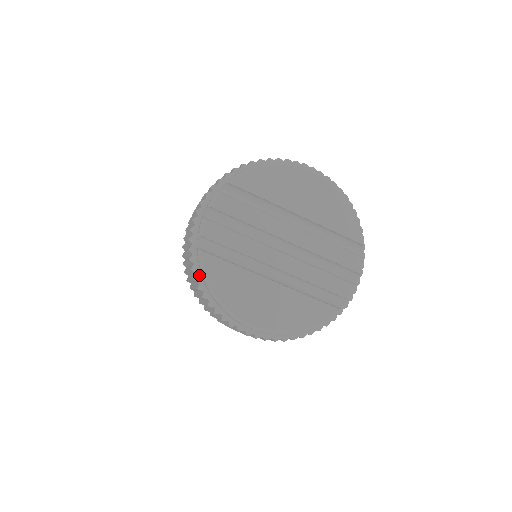
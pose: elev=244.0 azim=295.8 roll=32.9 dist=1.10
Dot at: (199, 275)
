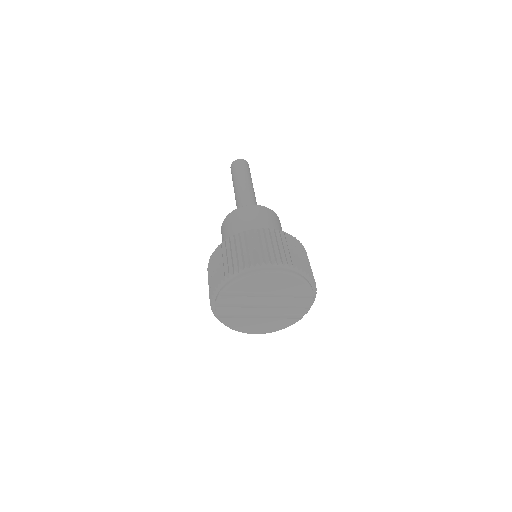
Dot at: occluded
